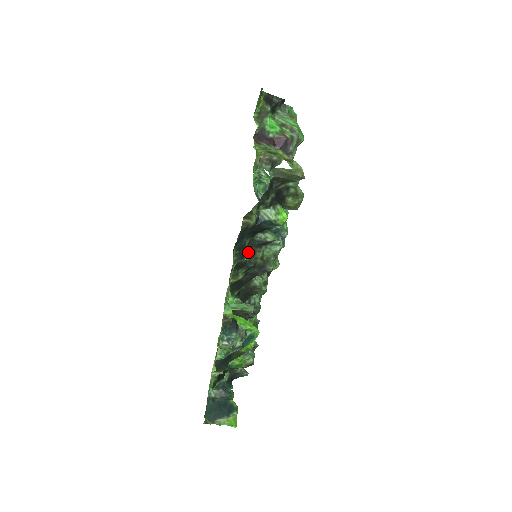
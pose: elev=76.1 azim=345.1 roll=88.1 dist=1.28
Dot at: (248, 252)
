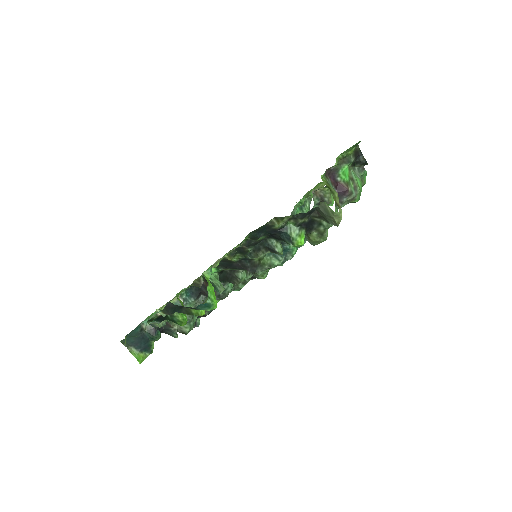
Dot at: (255, 246)
